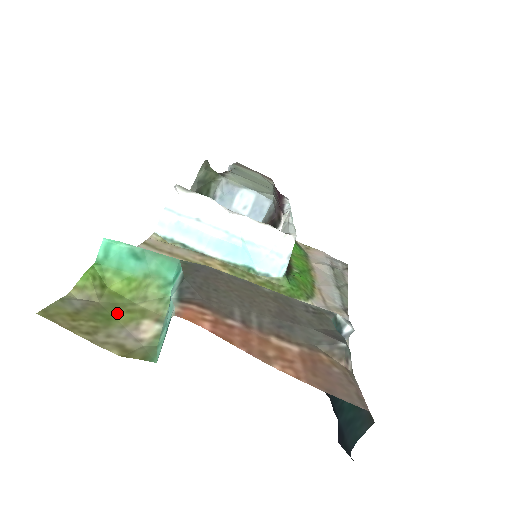
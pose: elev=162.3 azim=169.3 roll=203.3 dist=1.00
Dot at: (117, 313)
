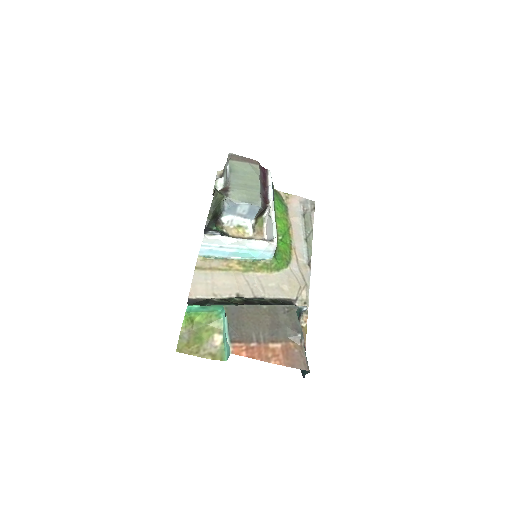
Dot at: (202, 334)
